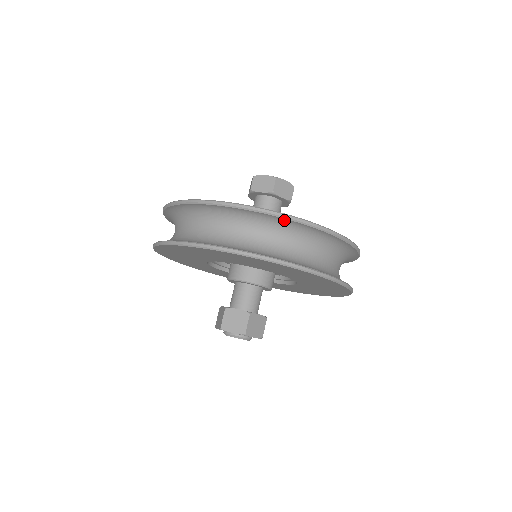
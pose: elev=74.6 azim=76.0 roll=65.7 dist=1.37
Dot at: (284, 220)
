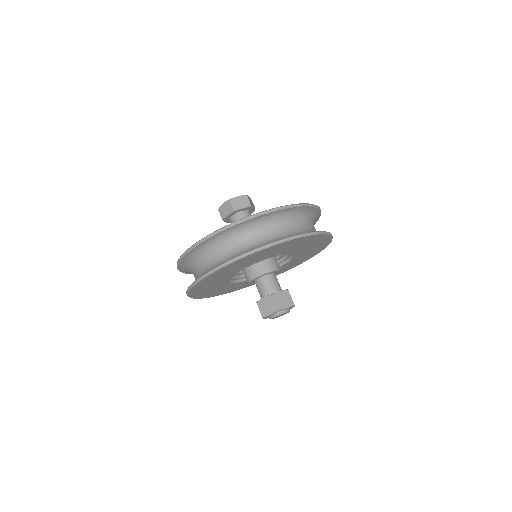
Dot at: (235, 227)
